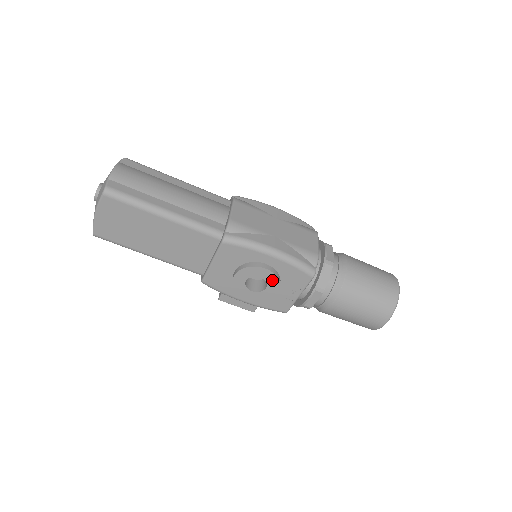
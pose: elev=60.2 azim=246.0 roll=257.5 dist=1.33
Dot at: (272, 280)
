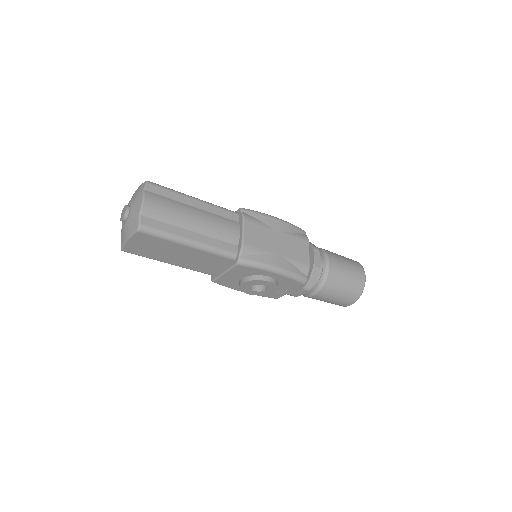
Dot at: (272, 287)
